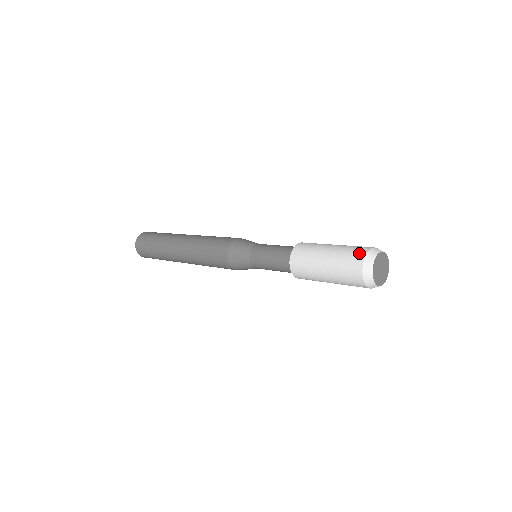
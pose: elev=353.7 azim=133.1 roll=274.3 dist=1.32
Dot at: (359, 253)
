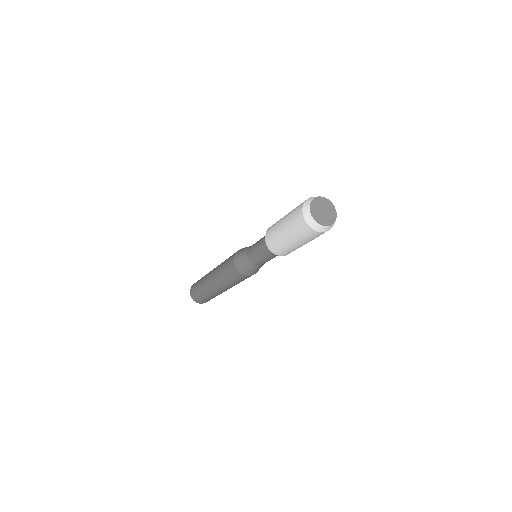
Dot at: occluded
